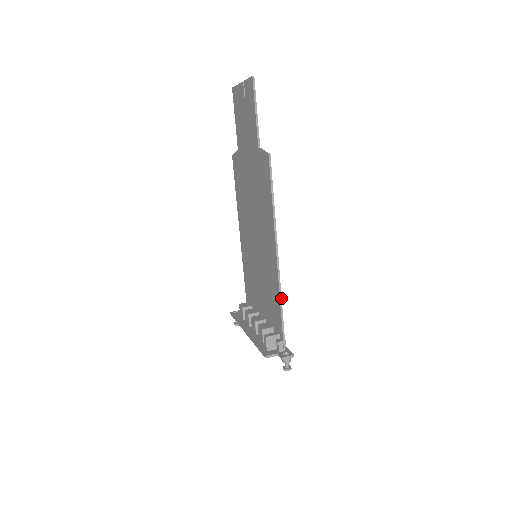
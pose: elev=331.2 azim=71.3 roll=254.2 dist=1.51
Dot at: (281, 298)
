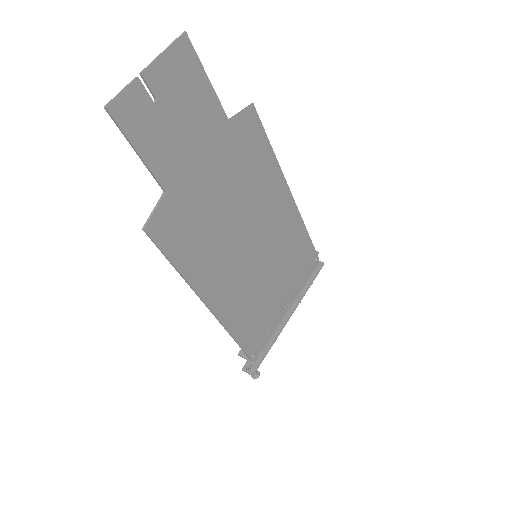
Dot at: (230, 334)
